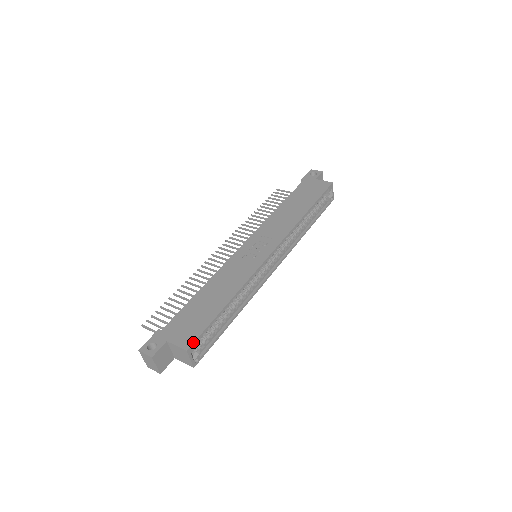
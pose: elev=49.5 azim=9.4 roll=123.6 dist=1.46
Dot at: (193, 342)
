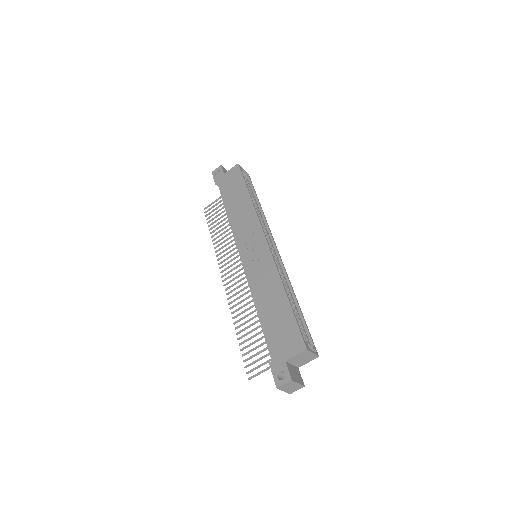
Dot at: (303, 340)
